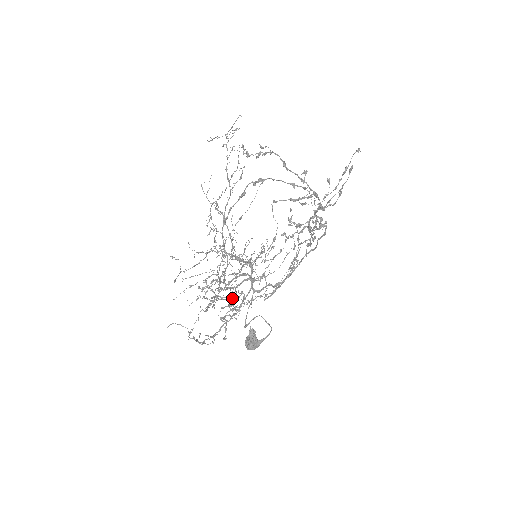
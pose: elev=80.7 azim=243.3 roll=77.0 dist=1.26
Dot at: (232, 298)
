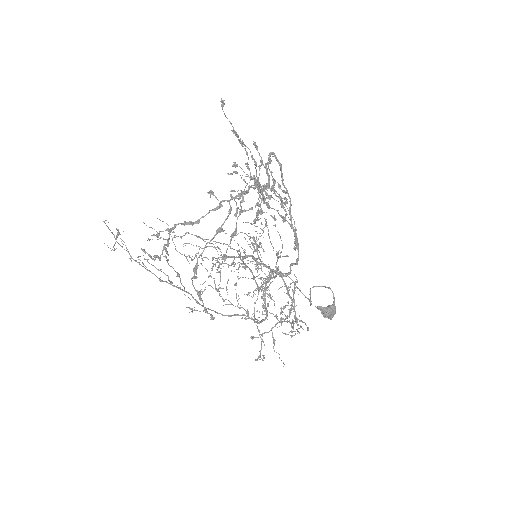
Dot at: occluded
